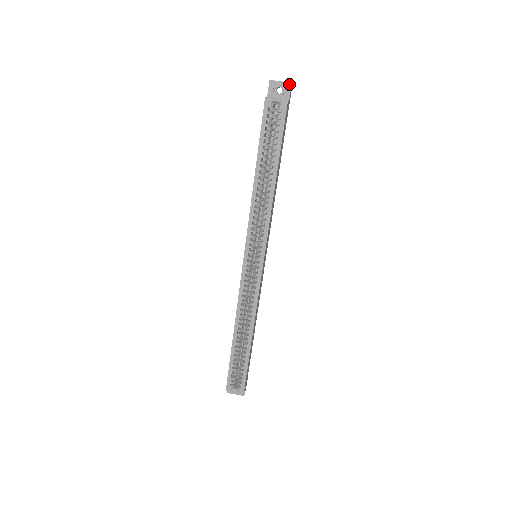
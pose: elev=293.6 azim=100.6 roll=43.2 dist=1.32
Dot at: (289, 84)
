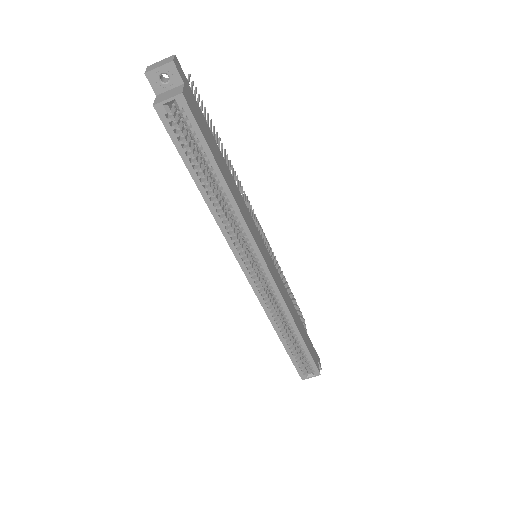
Dot at: (171, 64)
